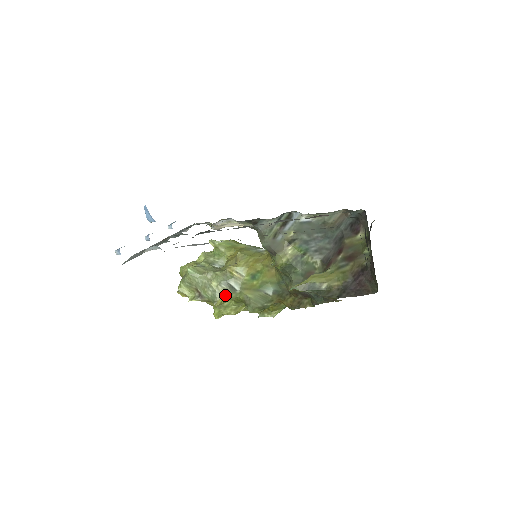
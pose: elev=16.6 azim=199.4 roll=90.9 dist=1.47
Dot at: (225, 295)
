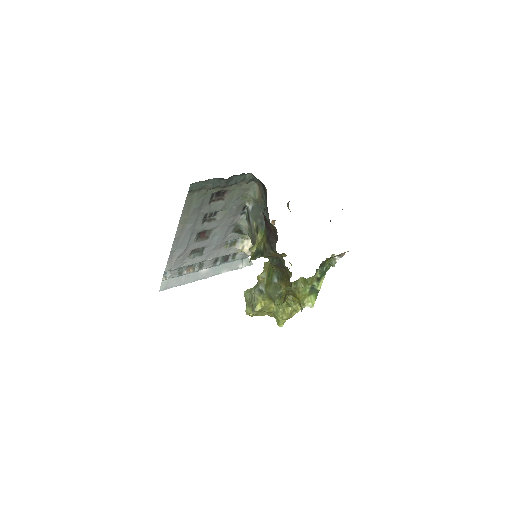
Dot at: (260, 299)
